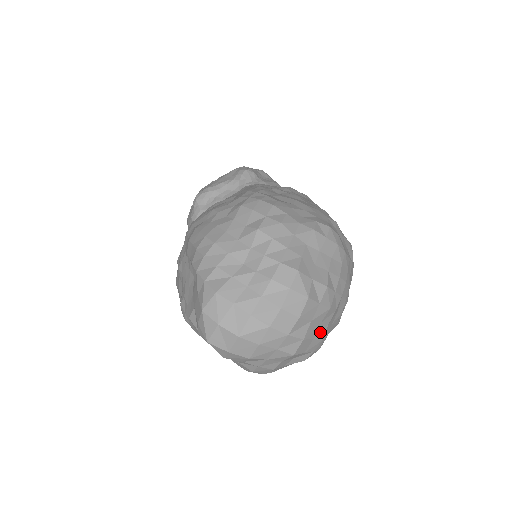
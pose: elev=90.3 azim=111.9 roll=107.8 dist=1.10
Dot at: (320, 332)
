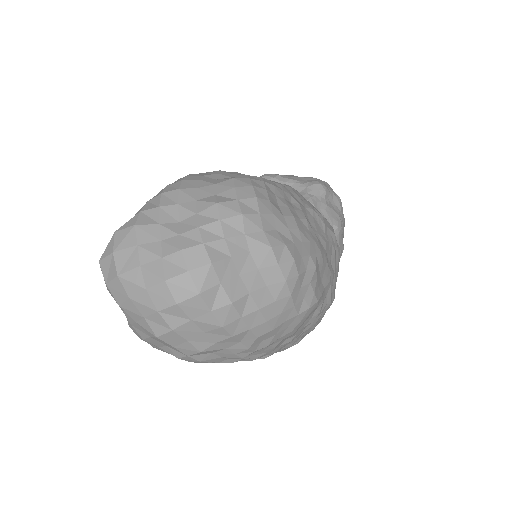
Dot at: (201, 341)
